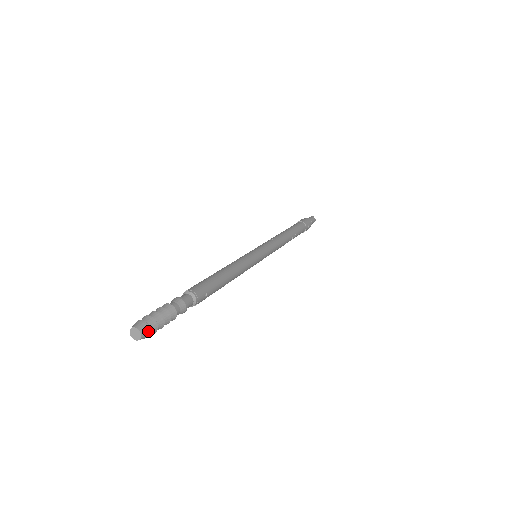
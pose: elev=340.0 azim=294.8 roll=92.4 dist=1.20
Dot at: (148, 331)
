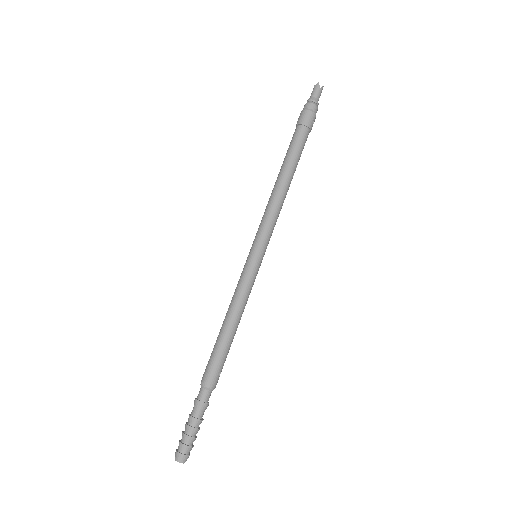
Dot at: (188, 457)
